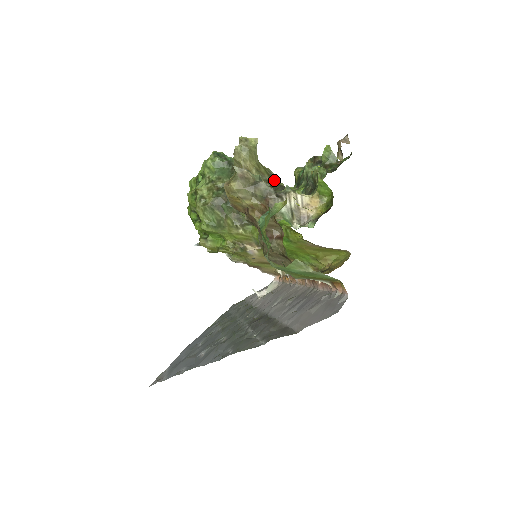
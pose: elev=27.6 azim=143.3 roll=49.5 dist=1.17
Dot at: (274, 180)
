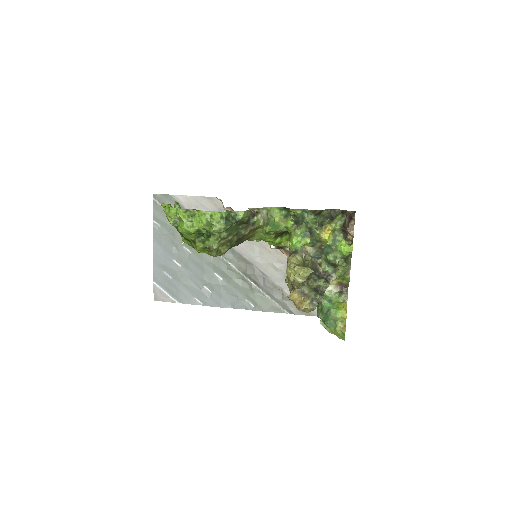
Dot at: (307, 266)
